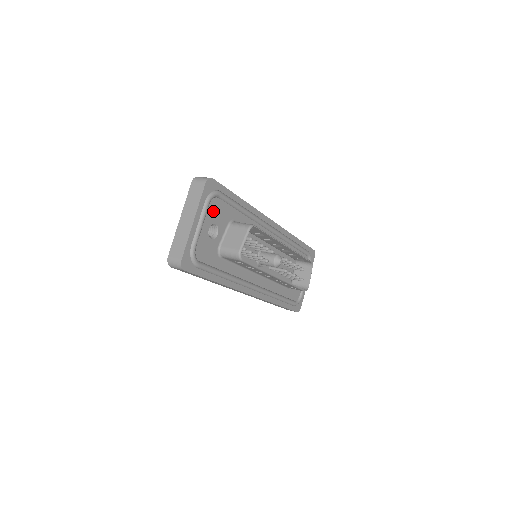
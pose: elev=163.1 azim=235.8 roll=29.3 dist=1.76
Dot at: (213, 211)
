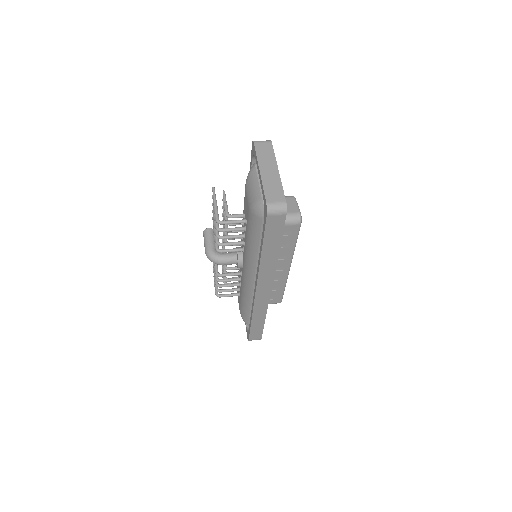
Dot at: occluded
